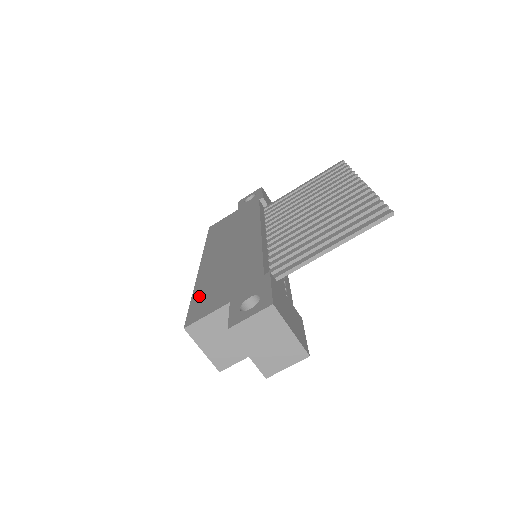
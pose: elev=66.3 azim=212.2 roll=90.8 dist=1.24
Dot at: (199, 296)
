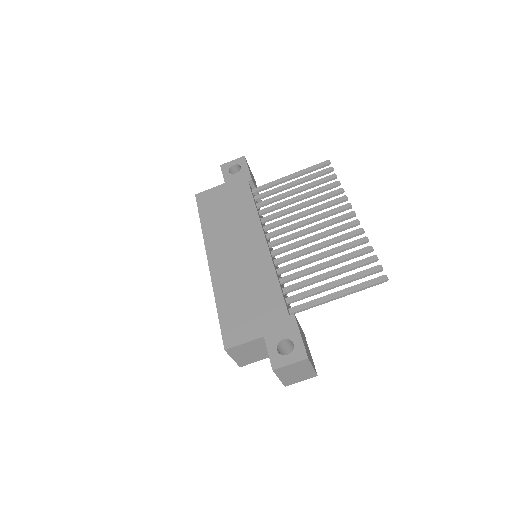
Dot at: (226, 312)
